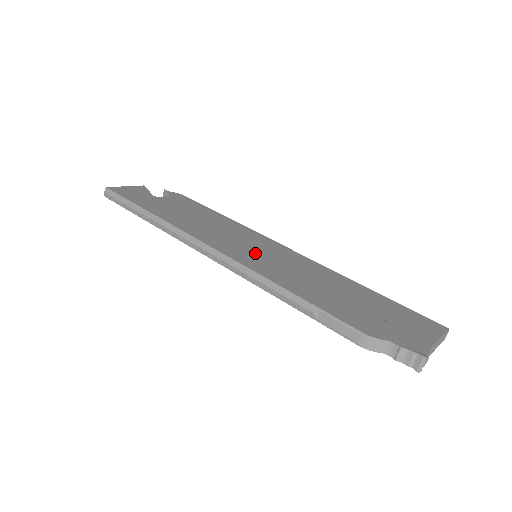
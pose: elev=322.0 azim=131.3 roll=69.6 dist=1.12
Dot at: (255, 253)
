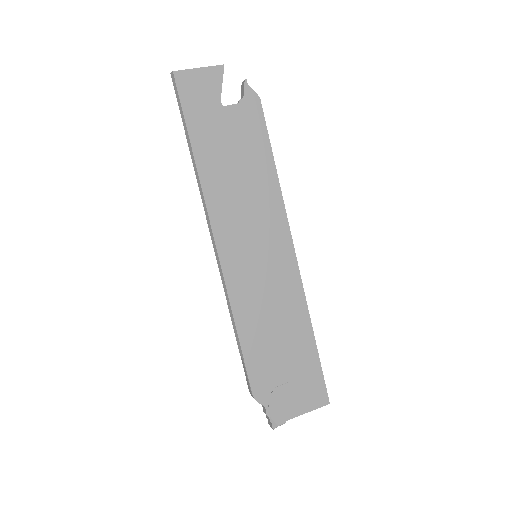
Dot at: (252, 261)
